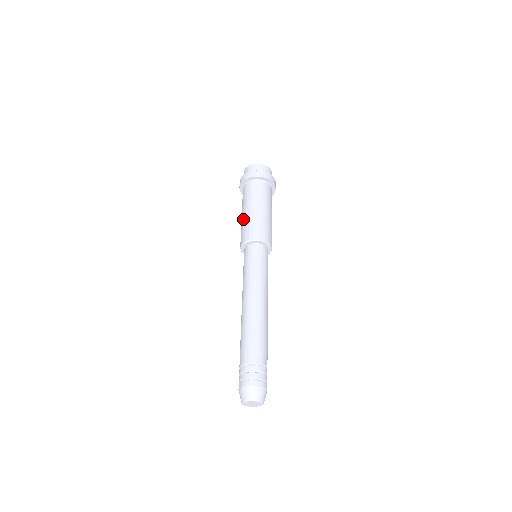
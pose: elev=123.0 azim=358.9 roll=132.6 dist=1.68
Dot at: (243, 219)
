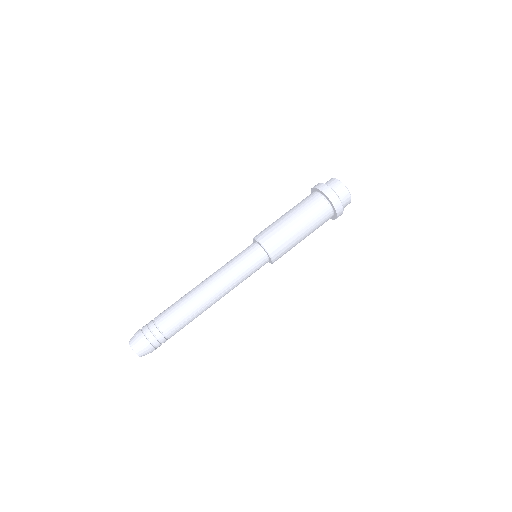
Dot at: (286, 225)
